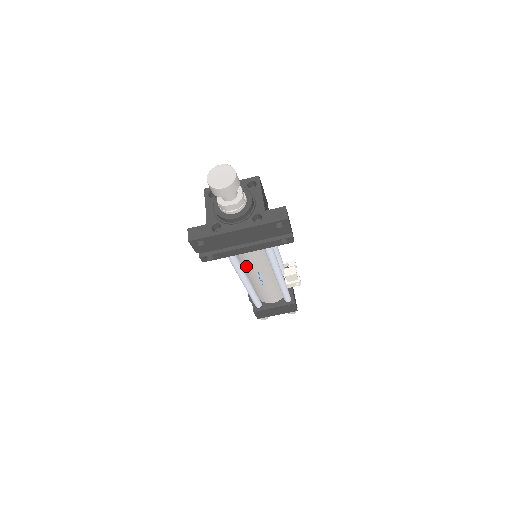
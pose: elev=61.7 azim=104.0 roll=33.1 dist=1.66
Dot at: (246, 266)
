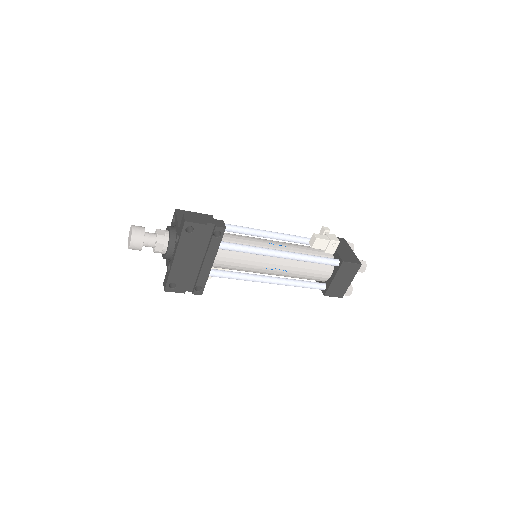
Dot at: (247, 270)
